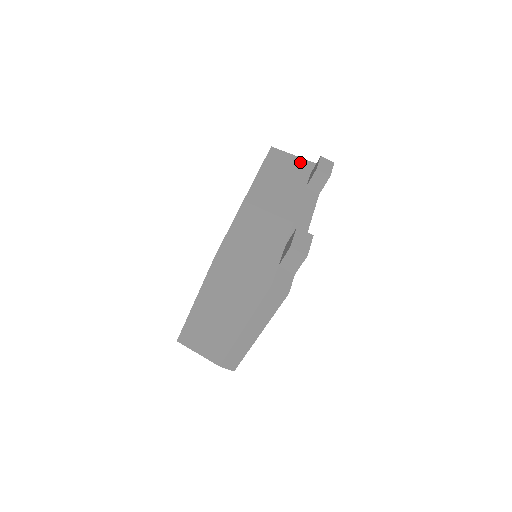
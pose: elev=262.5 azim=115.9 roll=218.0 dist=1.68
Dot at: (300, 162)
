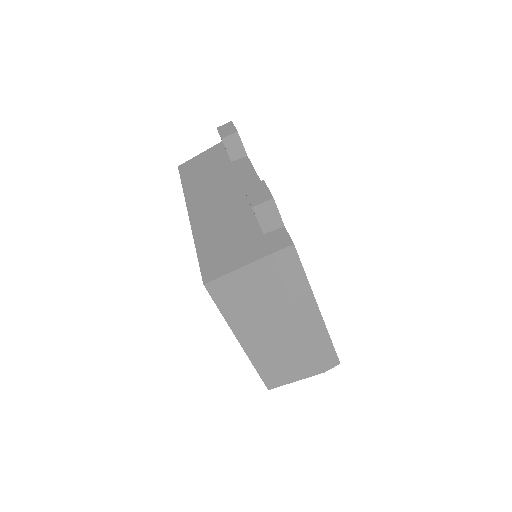
Dot at: (210, 152)
